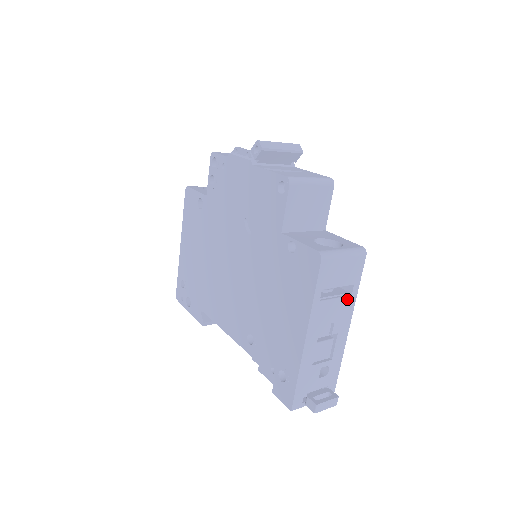
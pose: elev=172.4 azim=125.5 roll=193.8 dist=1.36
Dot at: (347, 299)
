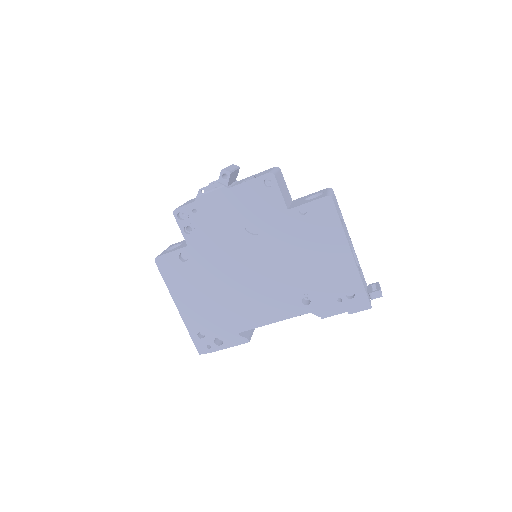
Dot at: occluded
